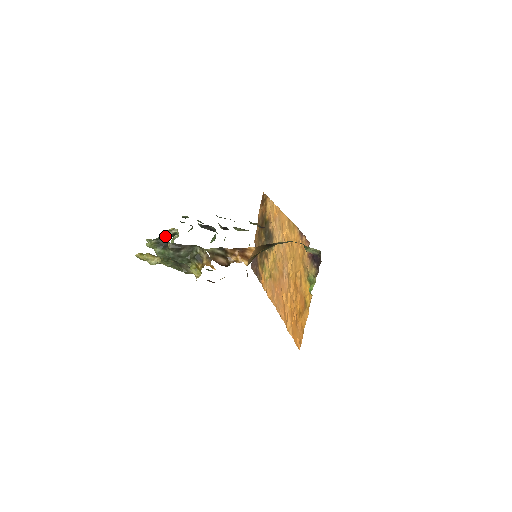
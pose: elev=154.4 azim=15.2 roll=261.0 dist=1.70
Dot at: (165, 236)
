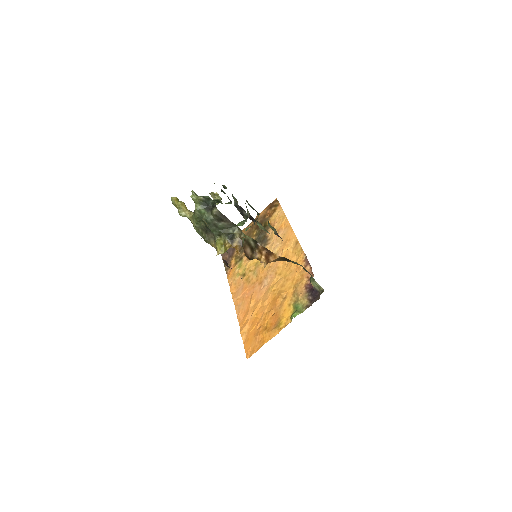
Dot at: occluded
